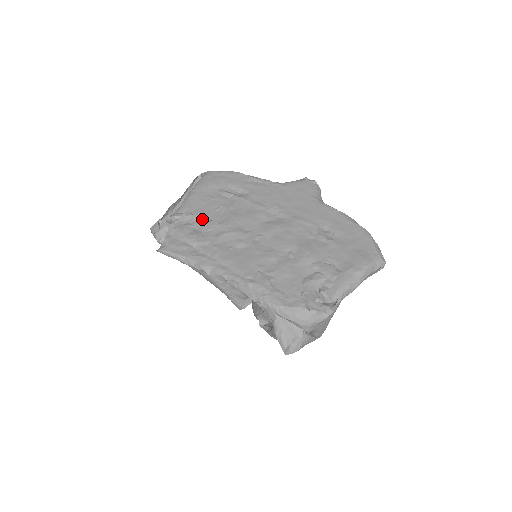
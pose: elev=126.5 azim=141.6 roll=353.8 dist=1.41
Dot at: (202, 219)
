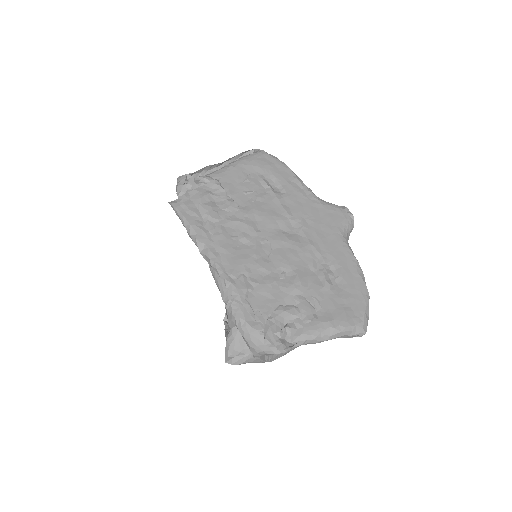
Dot at: (226, 195)
